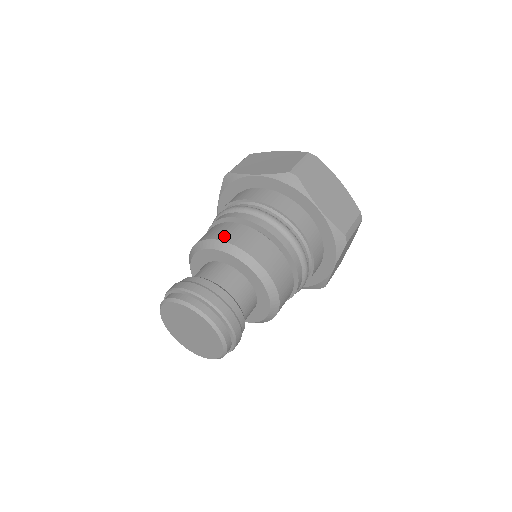
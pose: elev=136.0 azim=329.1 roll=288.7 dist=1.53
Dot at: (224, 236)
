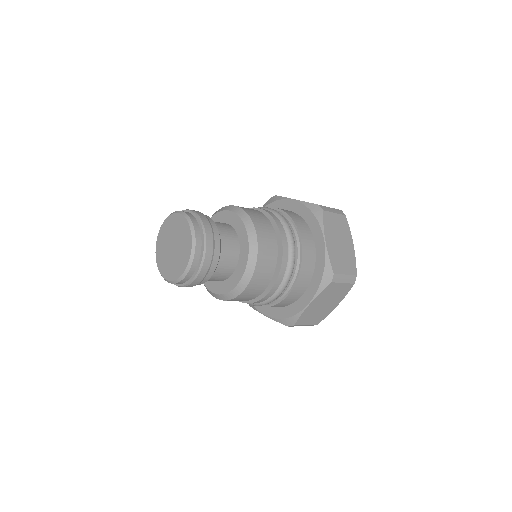
Dot at: (244, 208)
